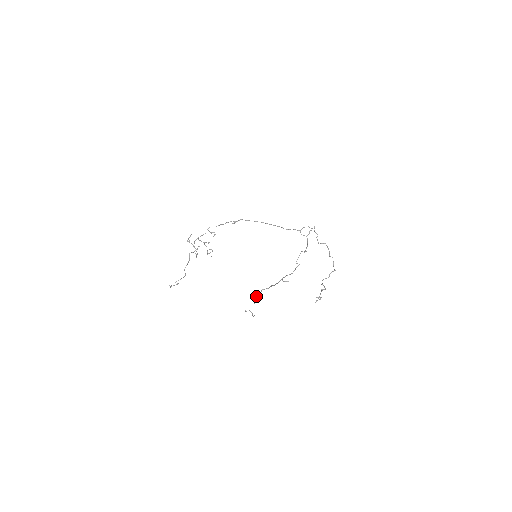
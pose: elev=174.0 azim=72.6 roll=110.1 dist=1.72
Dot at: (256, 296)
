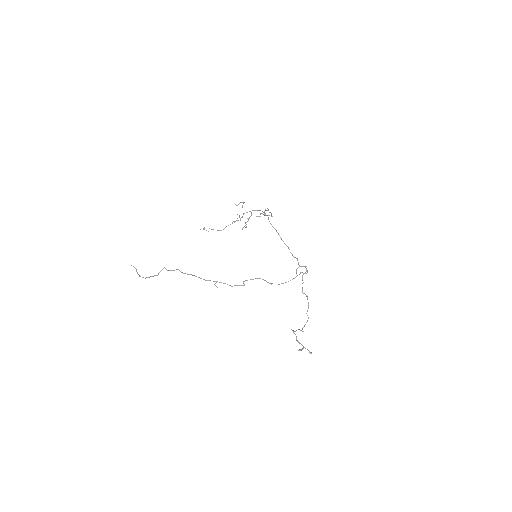
Dot at: occluded
